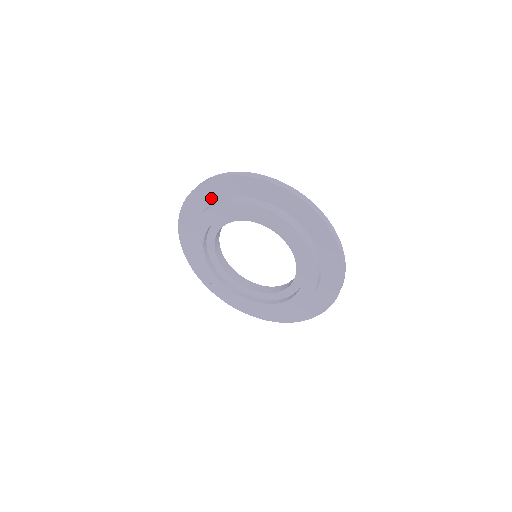
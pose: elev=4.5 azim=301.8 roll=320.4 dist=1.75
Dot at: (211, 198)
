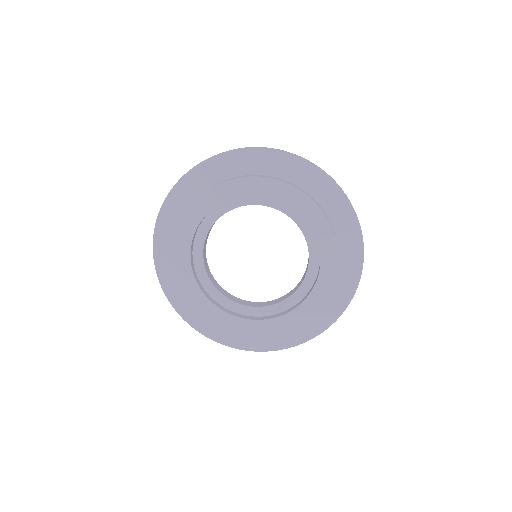
Dot at: (218, 176)
